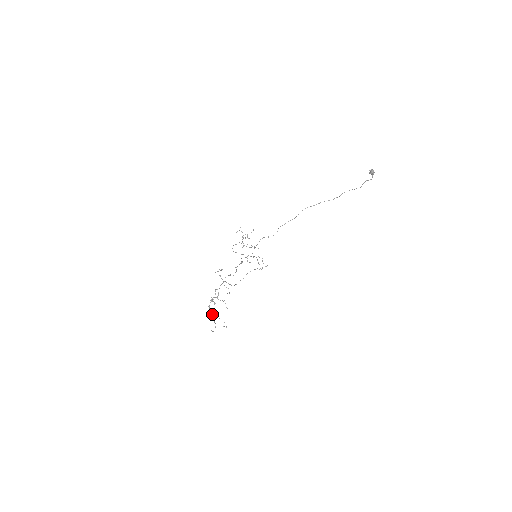
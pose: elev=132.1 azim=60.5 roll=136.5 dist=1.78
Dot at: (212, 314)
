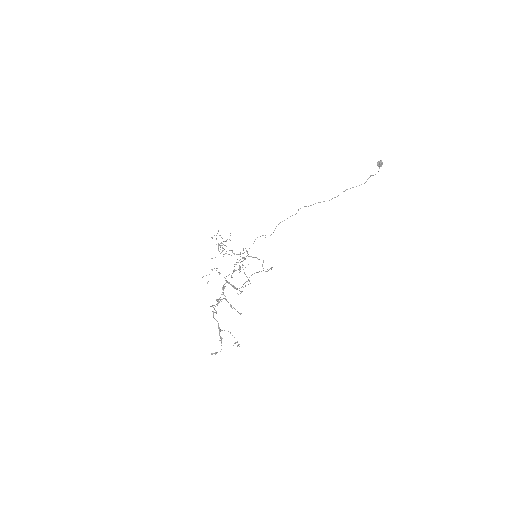
Dot at: (218, 324)
